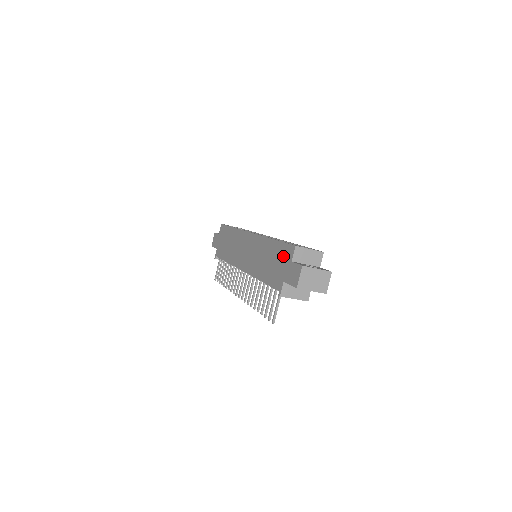
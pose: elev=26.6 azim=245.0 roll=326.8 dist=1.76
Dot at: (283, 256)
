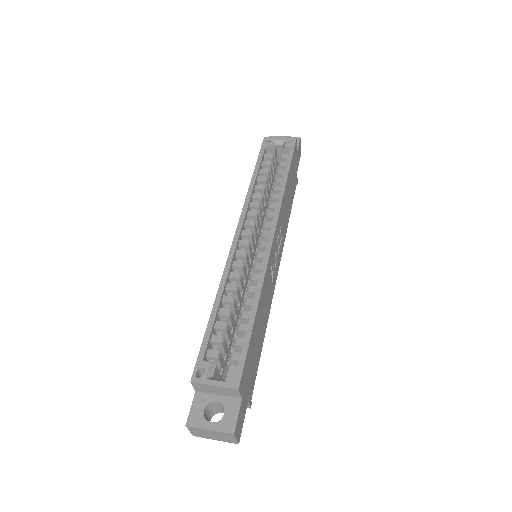
Dot at: occluded
